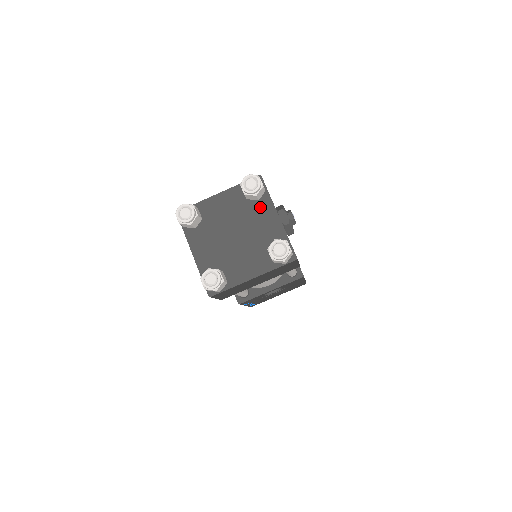
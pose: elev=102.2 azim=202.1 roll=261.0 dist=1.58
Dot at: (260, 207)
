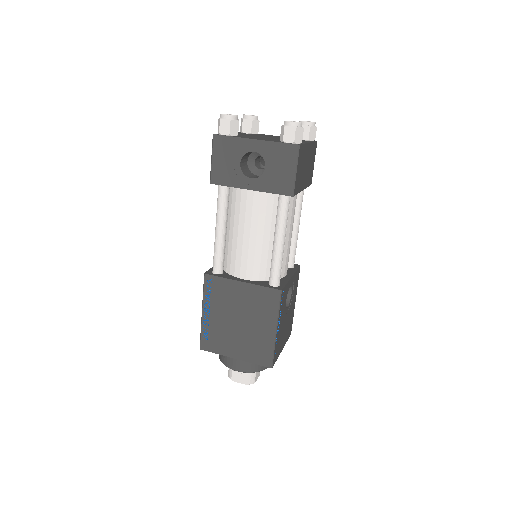
Dot at: occluded
